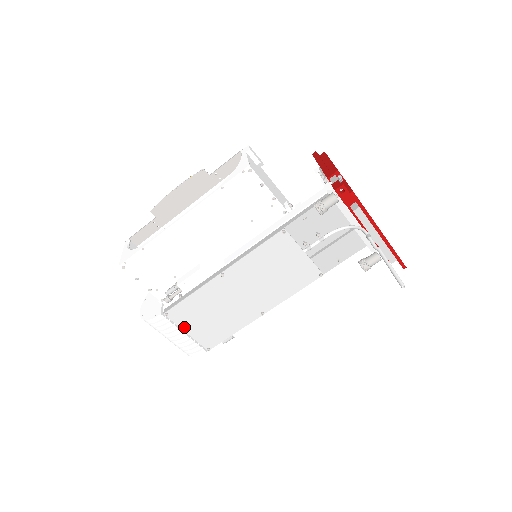
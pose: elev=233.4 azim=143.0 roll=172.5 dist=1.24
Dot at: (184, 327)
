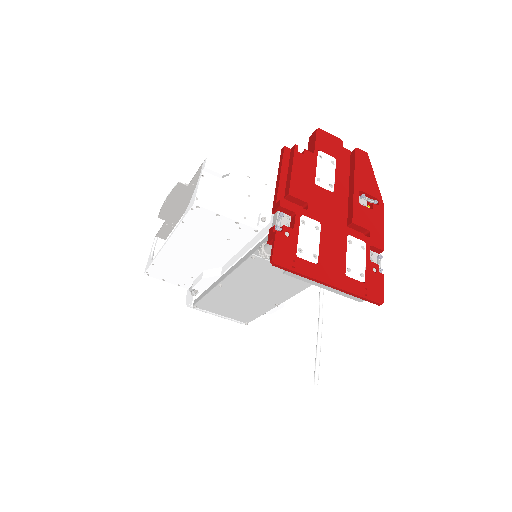
Dot at: (216, 312)
